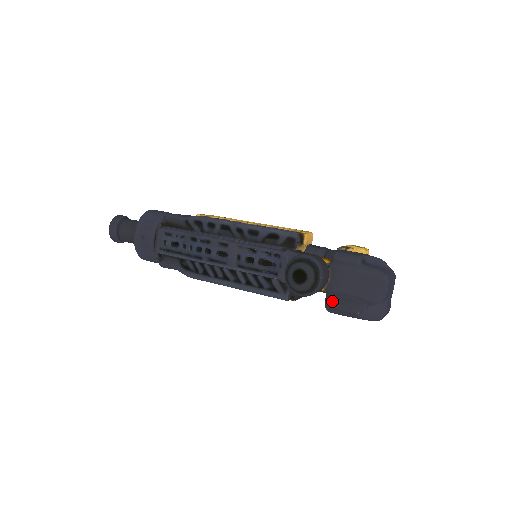
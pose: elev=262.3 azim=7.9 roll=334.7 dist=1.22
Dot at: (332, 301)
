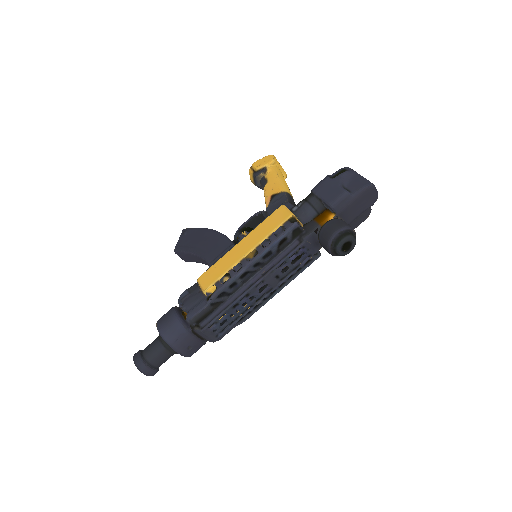
Dot at: occluded
